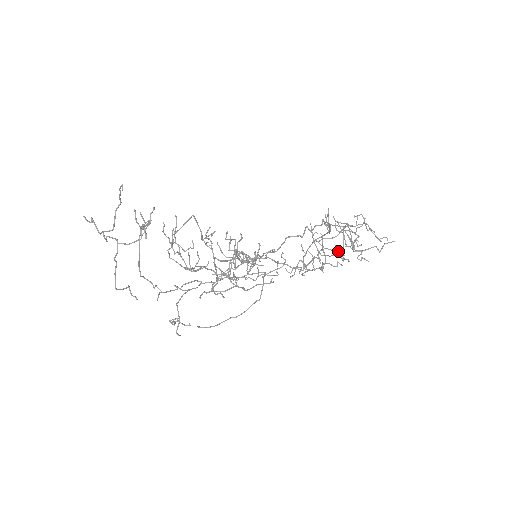
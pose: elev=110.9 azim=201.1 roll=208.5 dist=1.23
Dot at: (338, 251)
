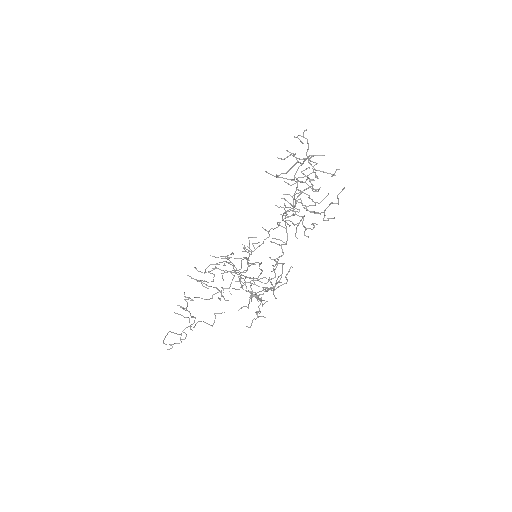
Dot at: (306, 210)
